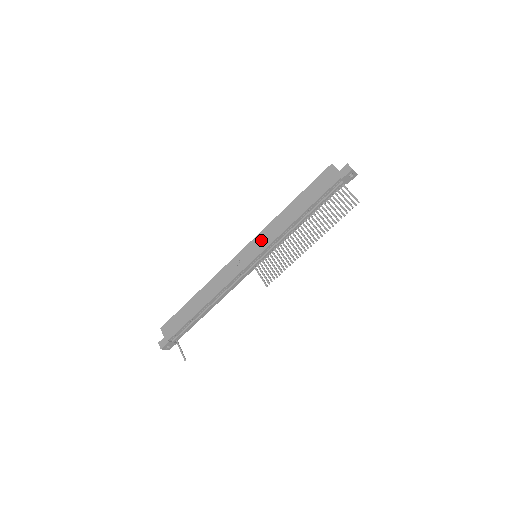
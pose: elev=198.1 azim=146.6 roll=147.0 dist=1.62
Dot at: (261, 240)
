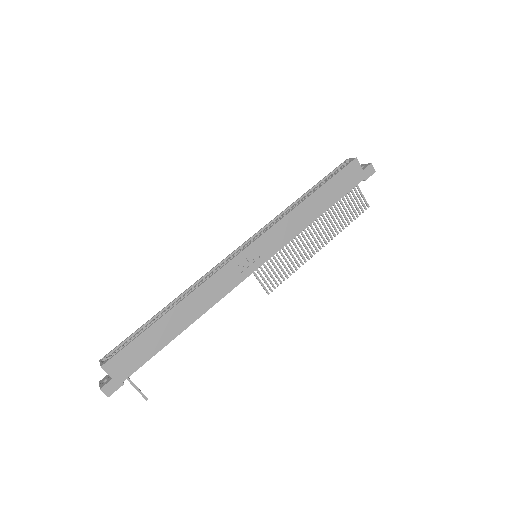
Dot at: (272, 239)
